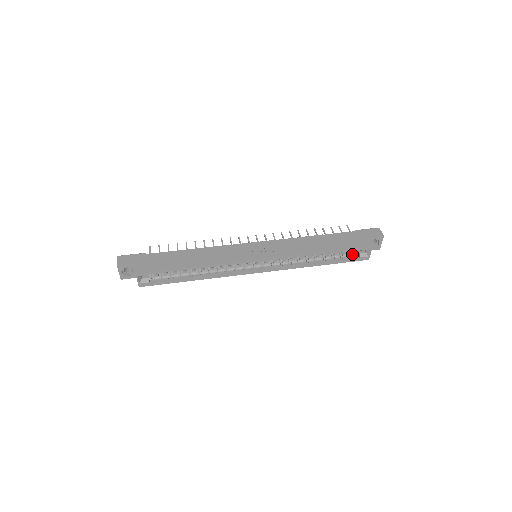
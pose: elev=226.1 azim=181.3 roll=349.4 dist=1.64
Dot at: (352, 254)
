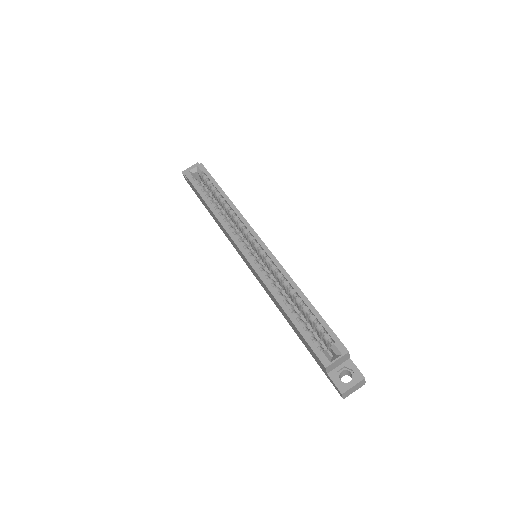
Dot at: (319, 342)
